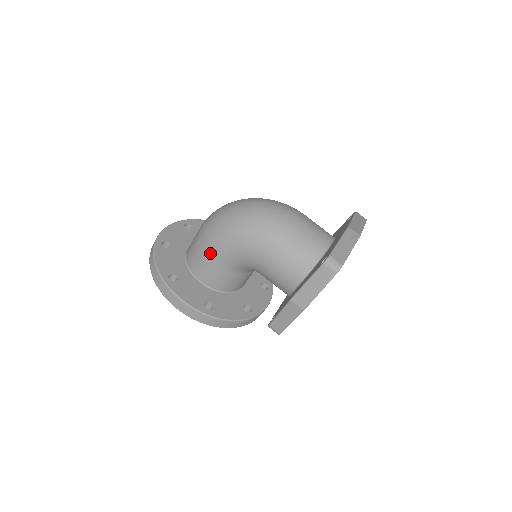
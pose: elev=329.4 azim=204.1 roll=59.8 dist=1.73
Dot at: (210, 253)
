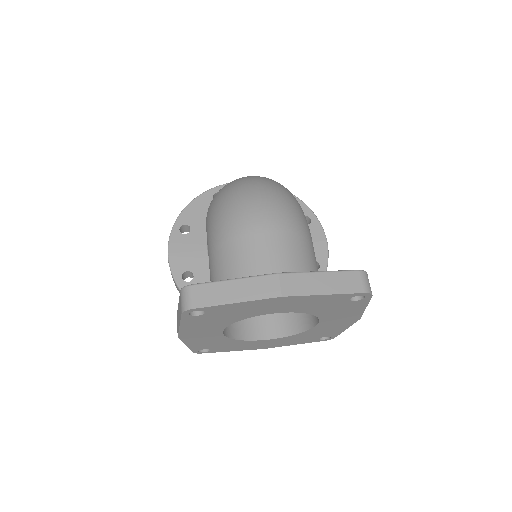
Dot at: occluded
